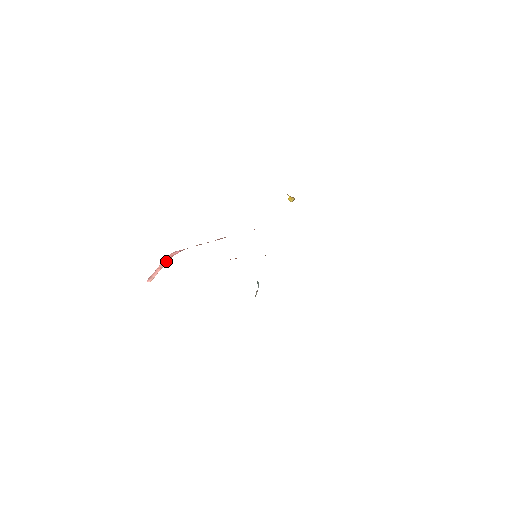
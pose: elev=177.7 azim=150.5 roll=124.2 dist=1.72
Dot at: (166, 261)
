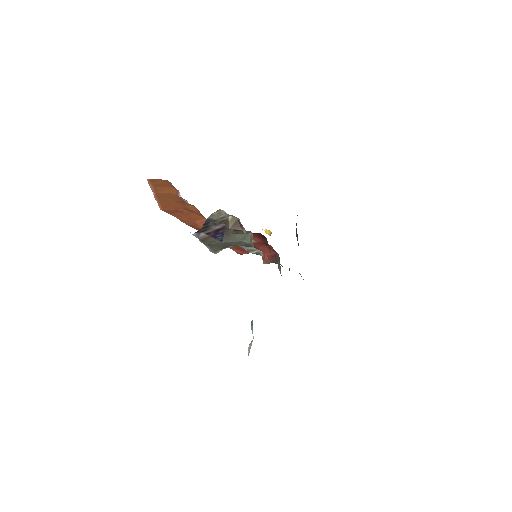
Dot at: occluded
